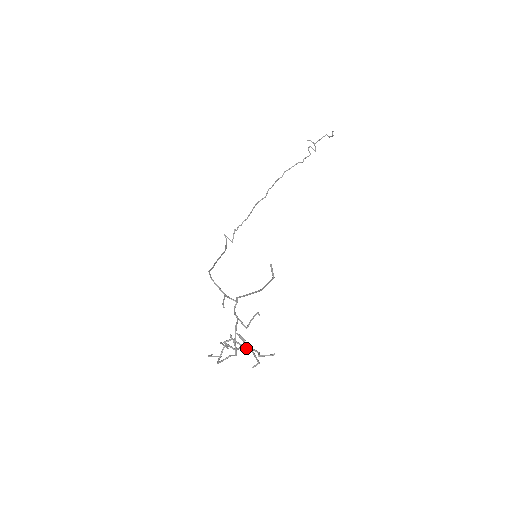
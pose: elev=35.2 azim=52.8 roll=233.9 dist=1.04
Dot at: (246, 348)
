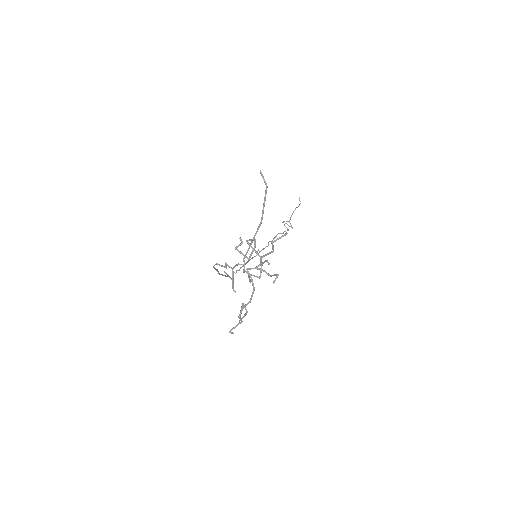
Dot at: occluded
